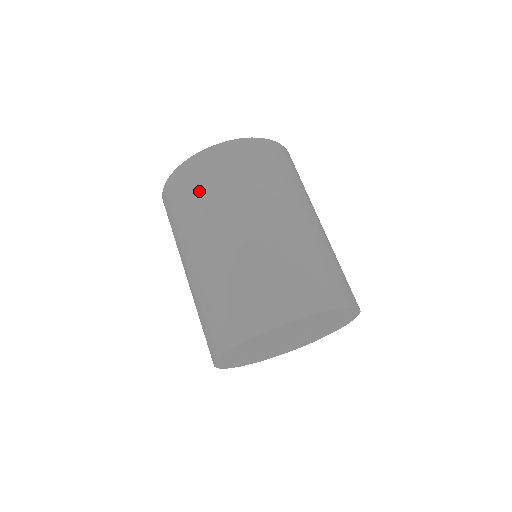
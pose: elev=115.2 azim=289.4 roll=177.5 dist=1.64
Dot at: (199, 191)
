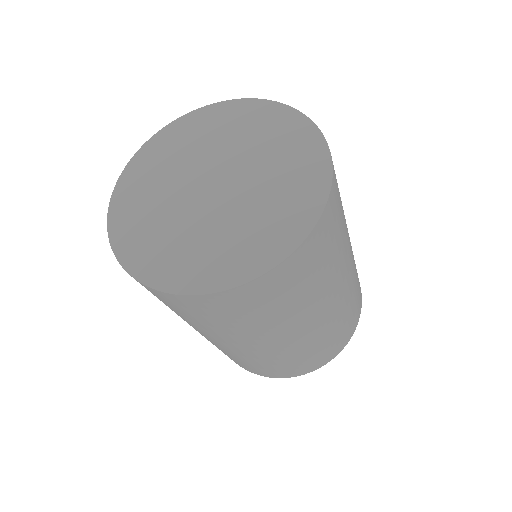
Dot at: (216, 321)
